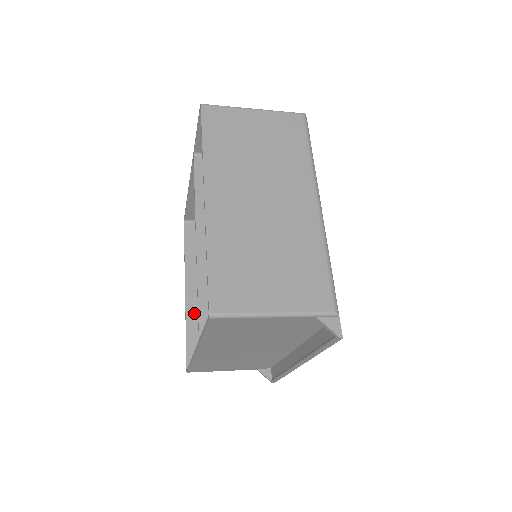
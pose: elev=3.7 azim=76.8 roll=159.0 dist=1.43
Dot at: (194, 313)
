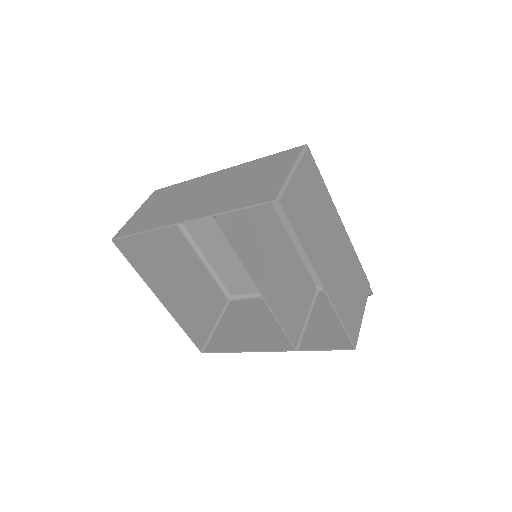
Dot at: (178, 312)
